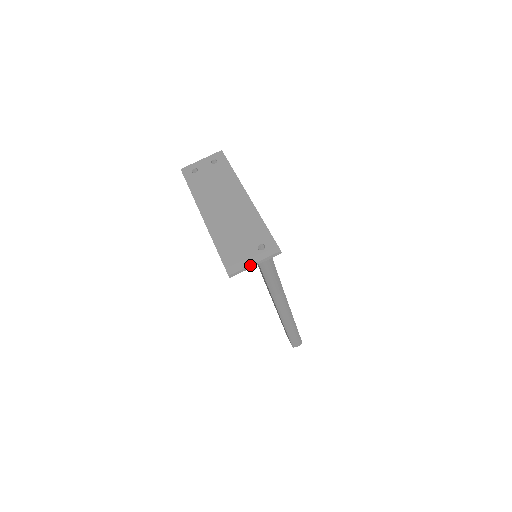
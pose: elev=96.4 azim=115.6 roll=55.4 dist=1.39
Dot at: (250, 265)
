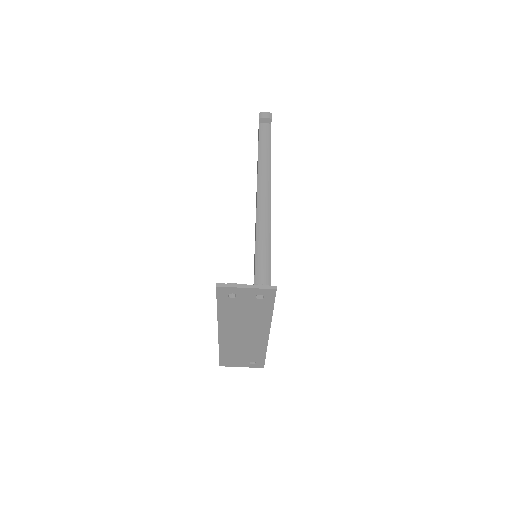
Dot at: occluded
